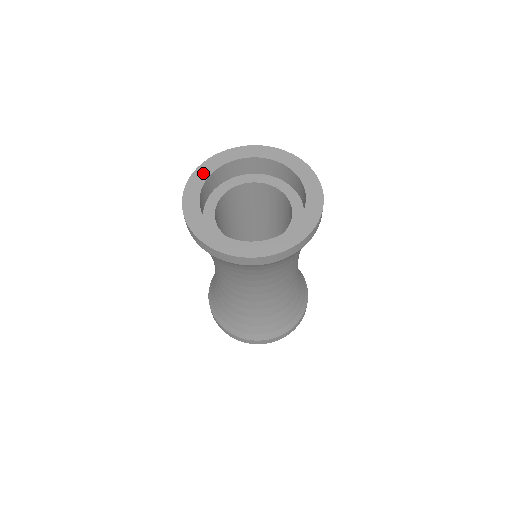
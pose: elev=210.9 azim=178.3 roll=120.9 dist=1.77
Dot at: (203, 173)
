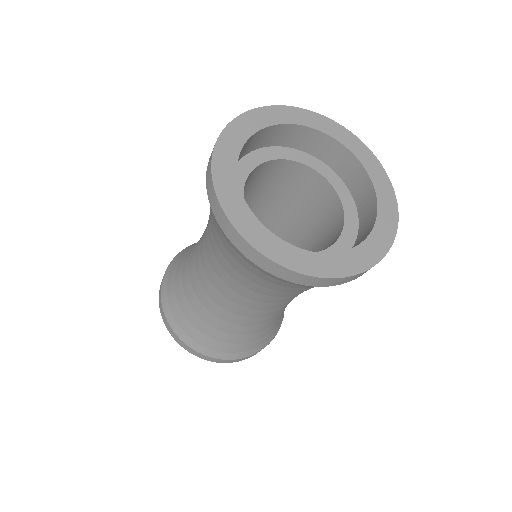
Dot at: (263, 118)
